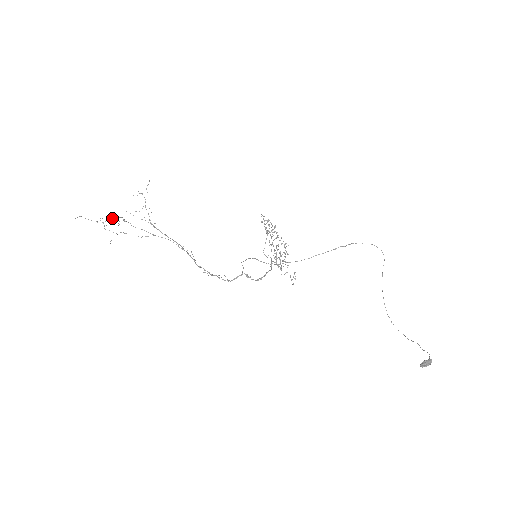
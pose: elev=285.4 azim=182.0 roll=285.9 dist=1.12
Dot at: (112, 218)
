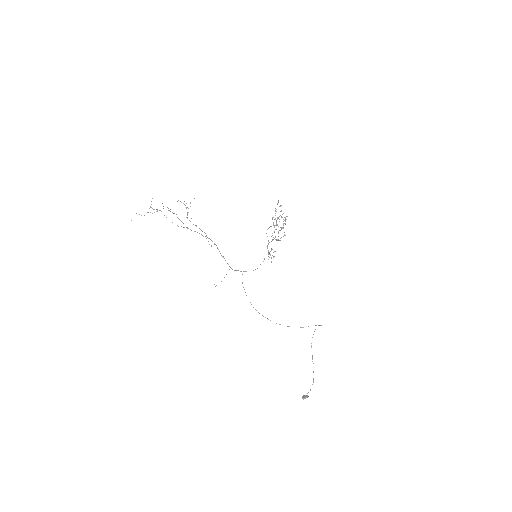
Dot at: (159, 210)
